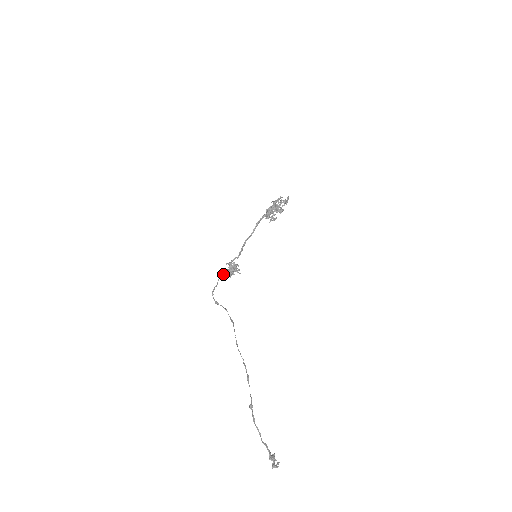
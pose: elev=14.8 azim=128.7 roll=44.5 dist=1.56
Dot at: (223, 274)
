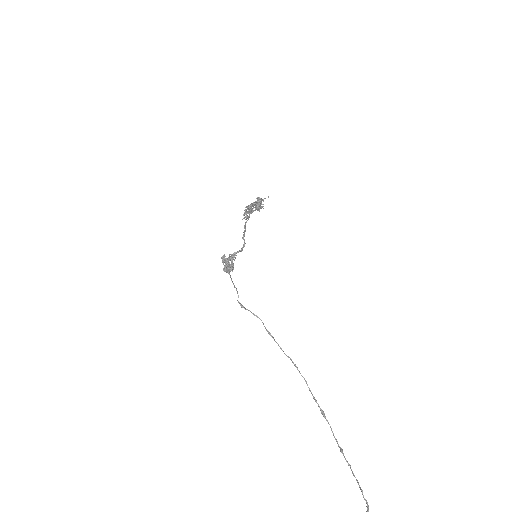
Dot at: (228, 267)
